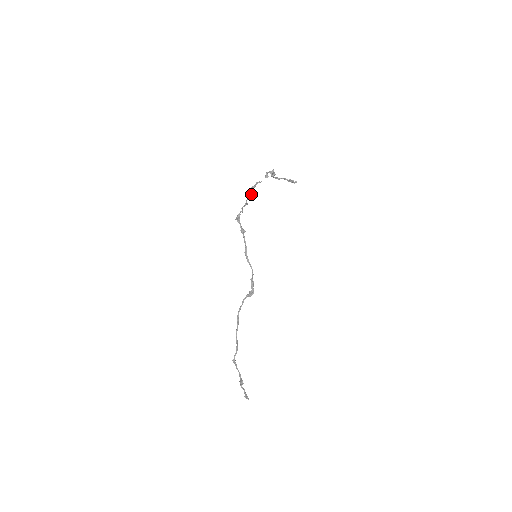
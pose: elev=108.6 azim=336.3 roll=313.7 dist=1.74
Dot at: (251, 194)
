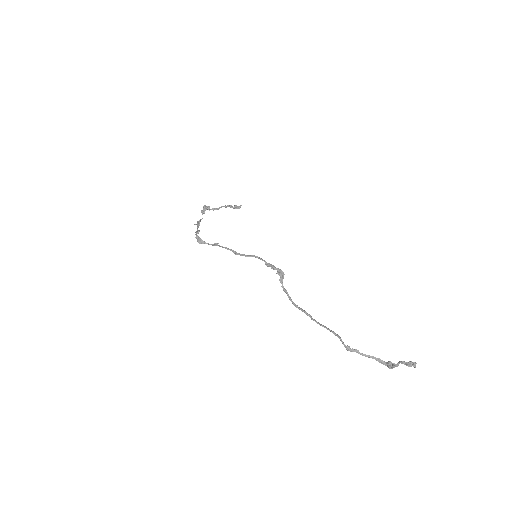
Dot at: (197, 225)
